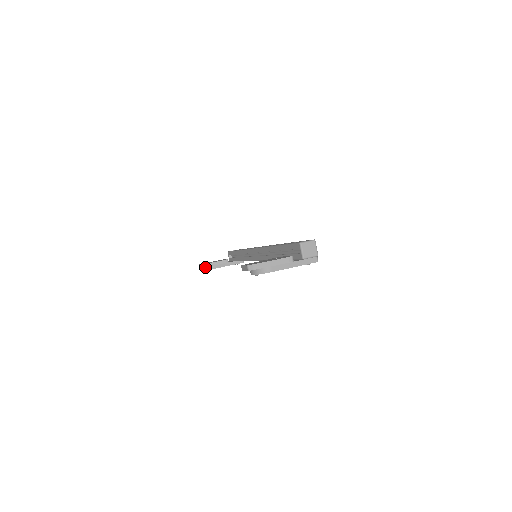
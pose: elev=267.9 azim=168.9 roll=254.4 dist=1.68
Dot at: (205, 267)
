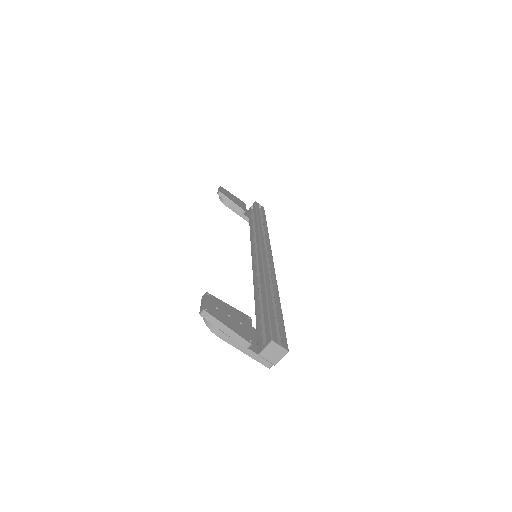
Dot at: (222, 196)
